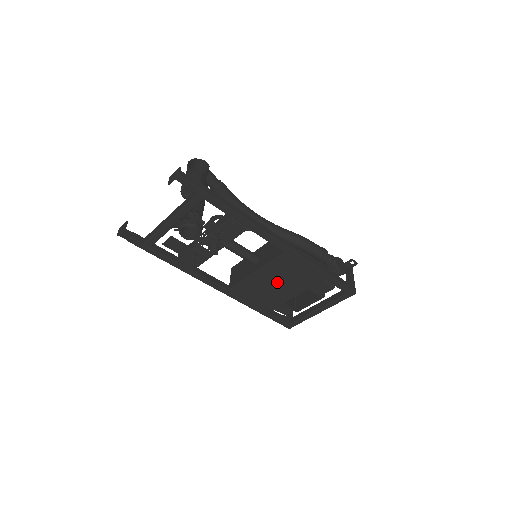
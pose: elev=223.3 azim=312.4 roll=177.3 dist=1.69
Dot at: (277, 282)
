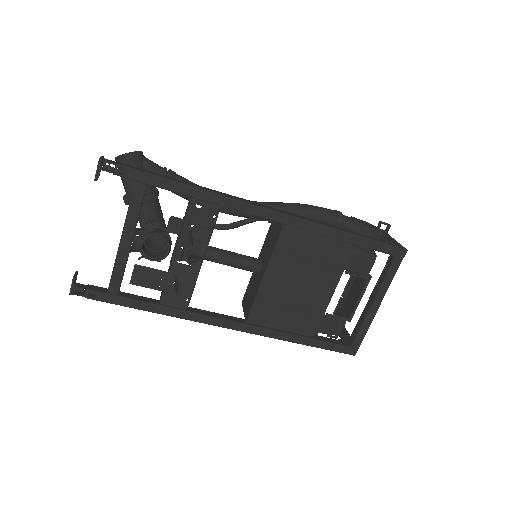
Dot at: (299, 280)
